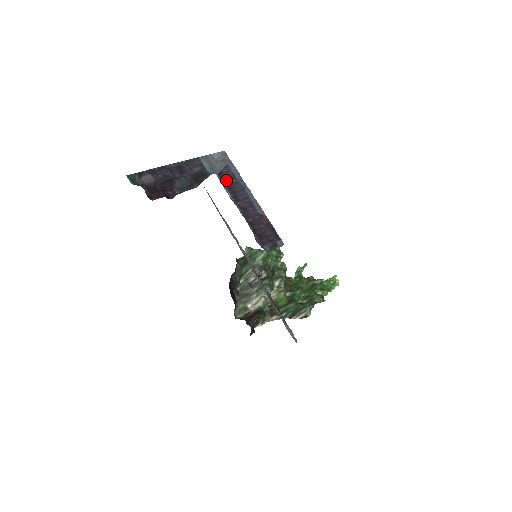
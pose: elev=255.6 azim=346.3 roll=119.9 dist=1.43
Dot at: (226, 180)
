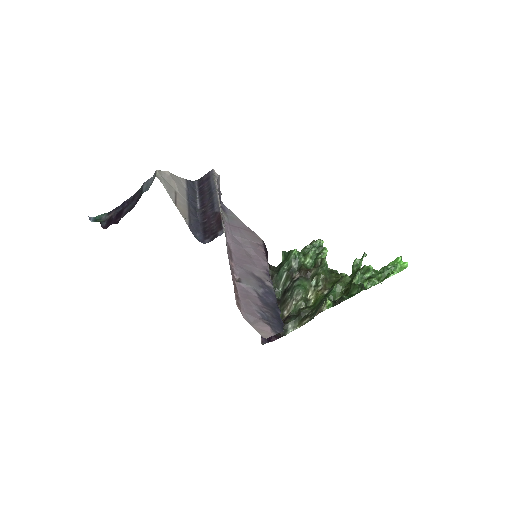
Dot at: (203, 193)
